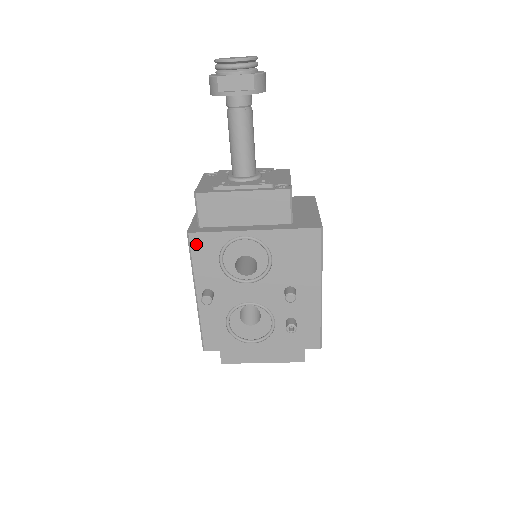
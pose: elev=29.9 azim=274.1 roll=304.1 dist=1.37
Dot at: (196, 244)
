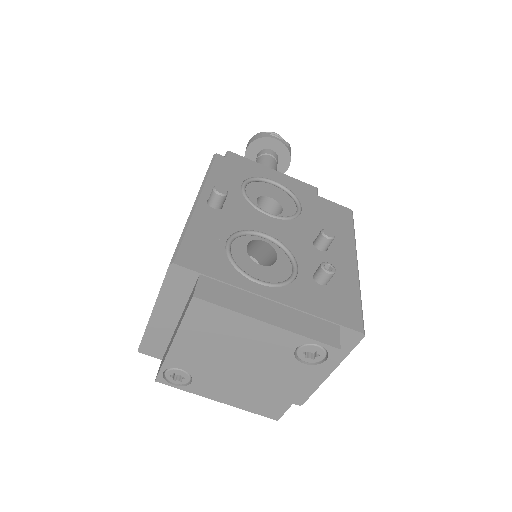
Dot at: (221, 163)
